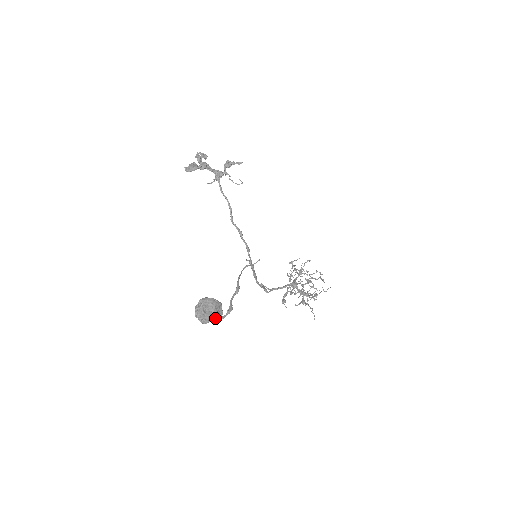
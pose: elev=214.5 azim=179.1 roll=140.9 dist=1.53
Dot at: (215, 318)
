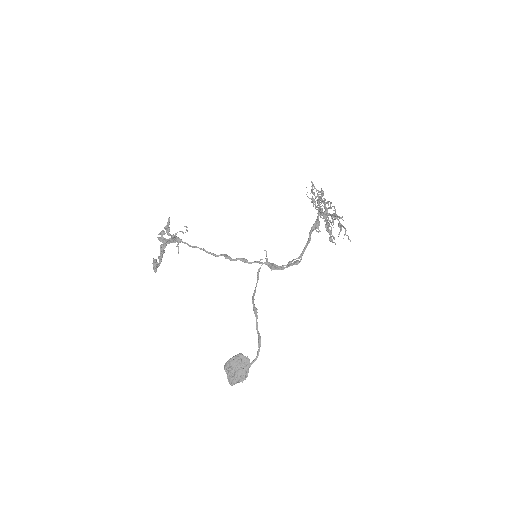
Dot at: (244, 371)
